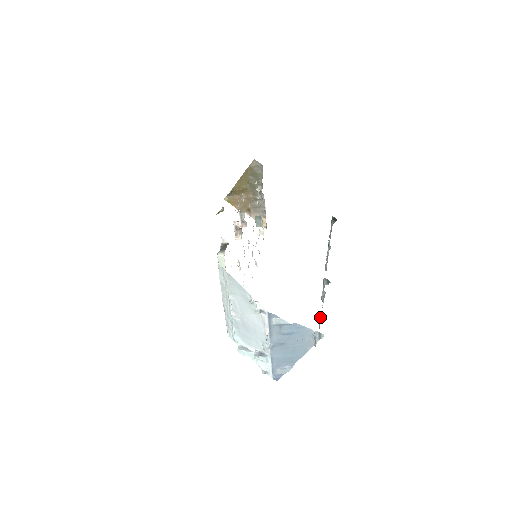
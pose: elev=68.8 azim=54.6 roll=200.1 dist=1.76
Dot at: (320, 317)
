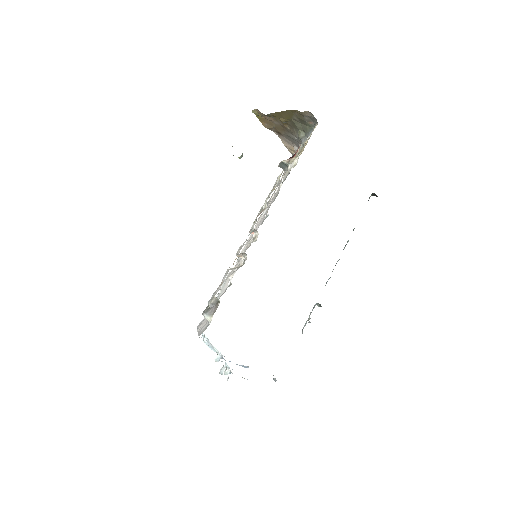
Dot at: occluded
